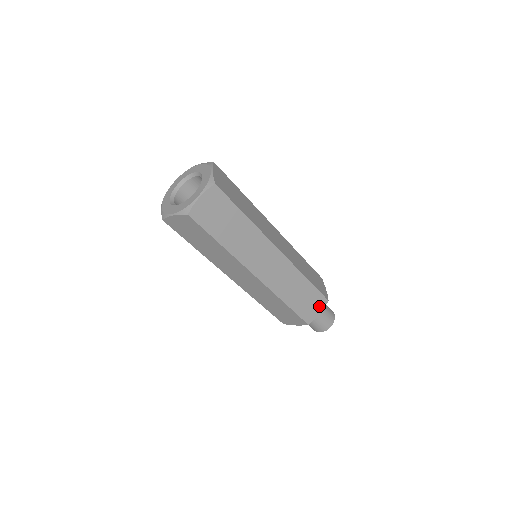
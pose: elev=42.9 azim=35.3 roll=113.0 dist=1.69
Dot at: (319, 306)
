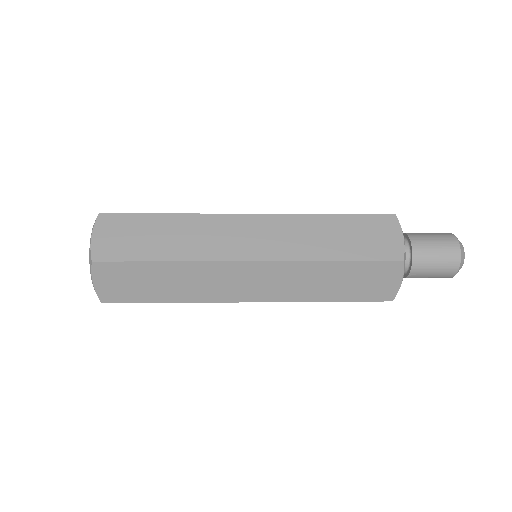
Dot at: (391, 275)
